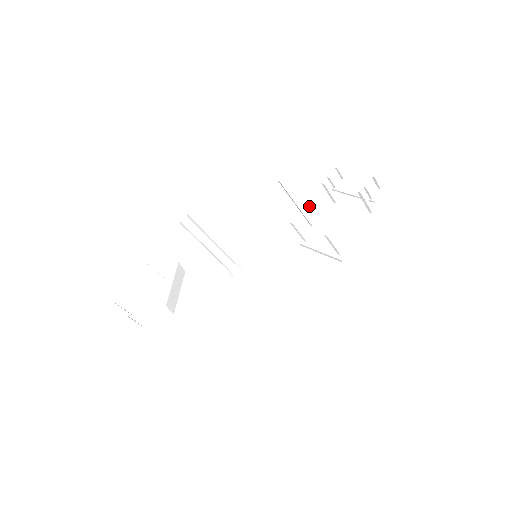
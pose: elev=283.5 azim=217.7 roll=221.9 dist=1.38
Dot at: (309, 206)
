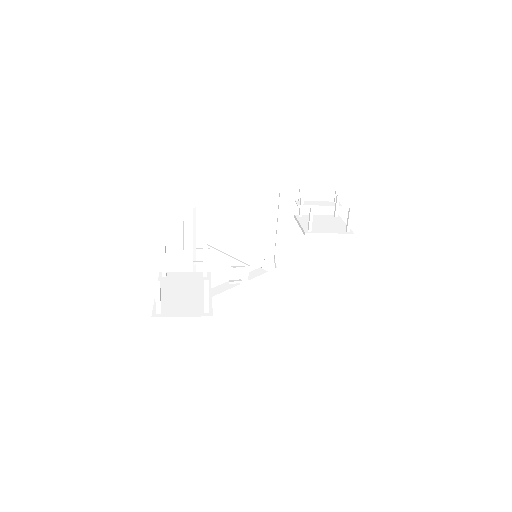
Dot at: occluded
